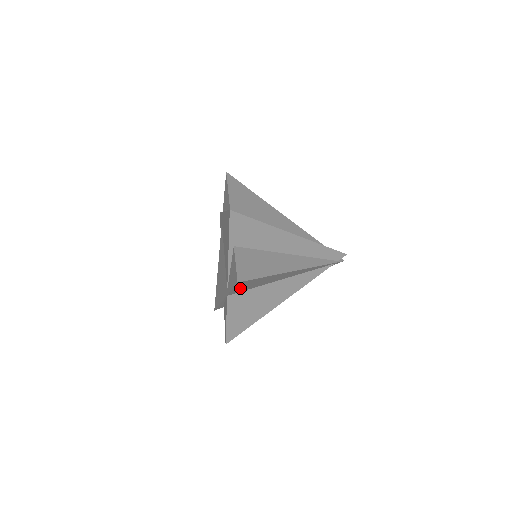
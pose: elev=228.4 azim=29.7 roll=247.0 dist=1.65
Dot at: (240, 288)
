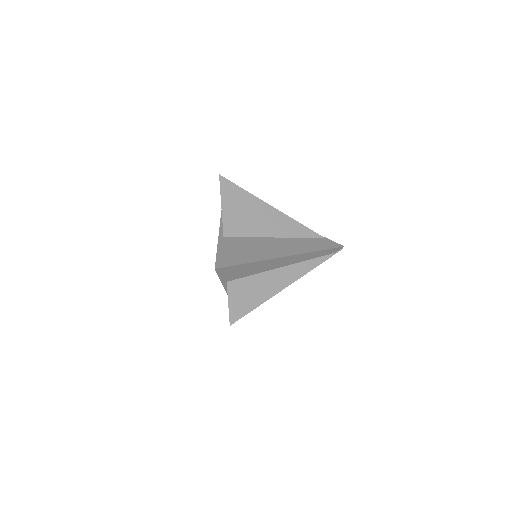
Dot at: occluded
